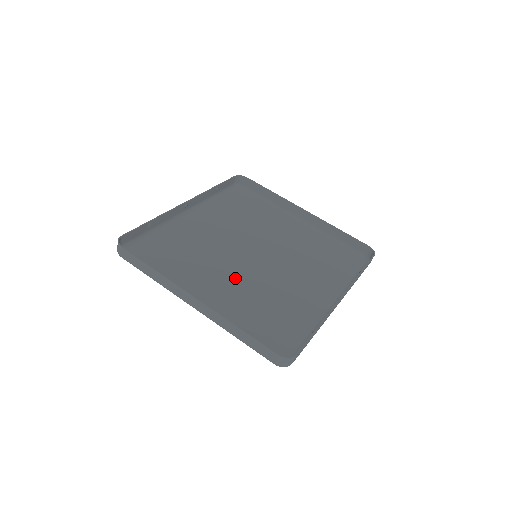
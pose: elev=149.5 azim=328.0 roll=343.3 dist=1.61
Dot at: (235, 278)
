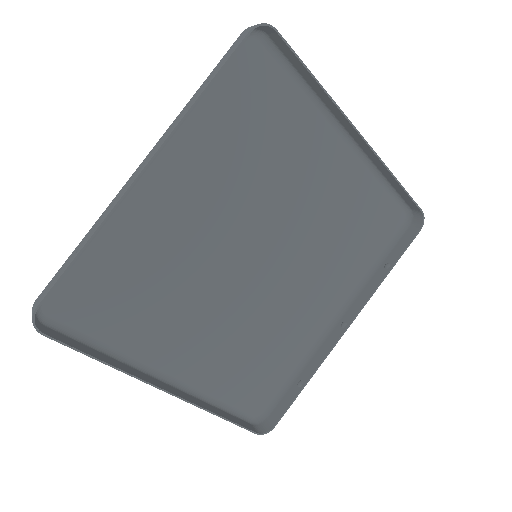
Dot at: (220, 309)
